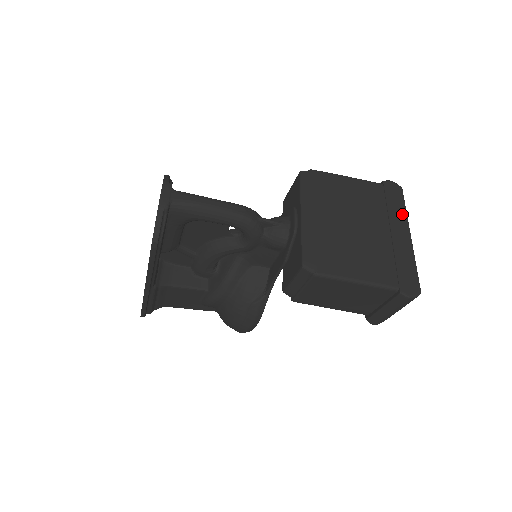
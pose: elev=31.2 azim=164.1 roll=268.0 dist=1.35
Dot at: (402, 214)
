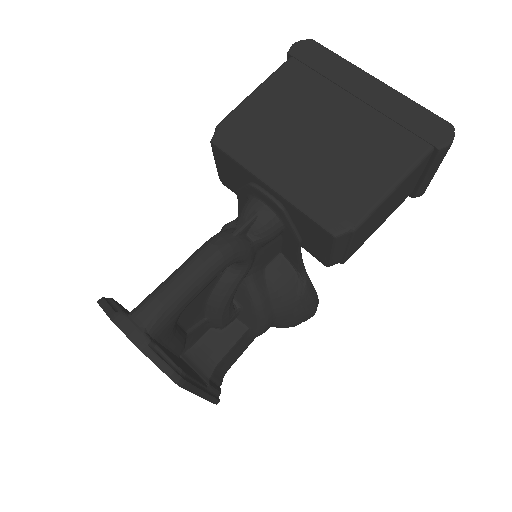
Dot at: (344, 66)
